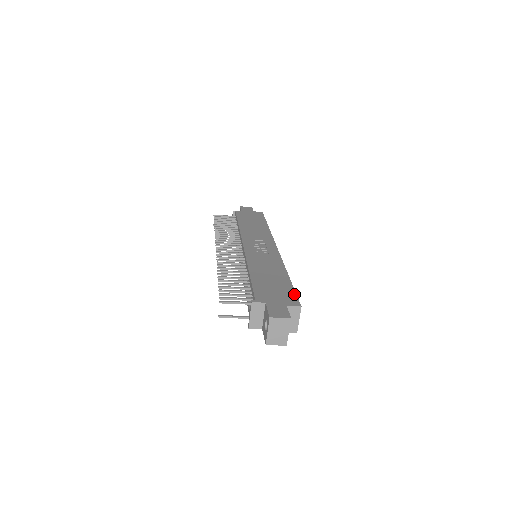
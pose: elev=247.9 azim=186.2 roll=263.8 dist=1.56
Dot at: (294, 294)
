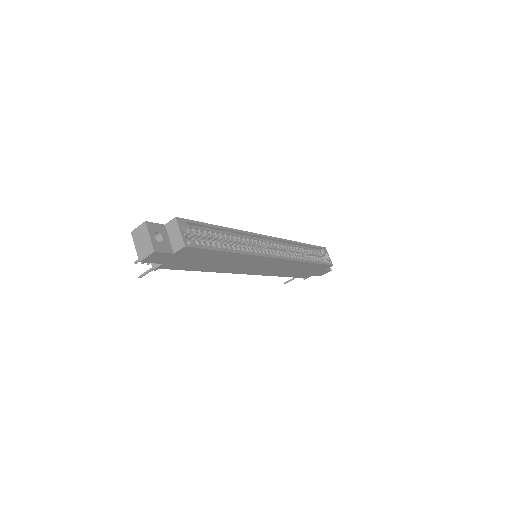
Dot at: (192, 222)
